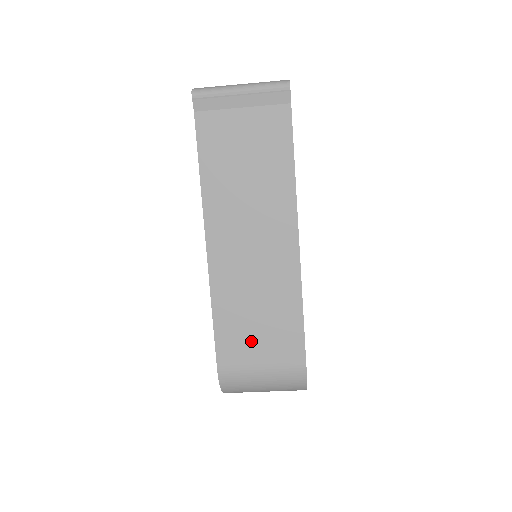
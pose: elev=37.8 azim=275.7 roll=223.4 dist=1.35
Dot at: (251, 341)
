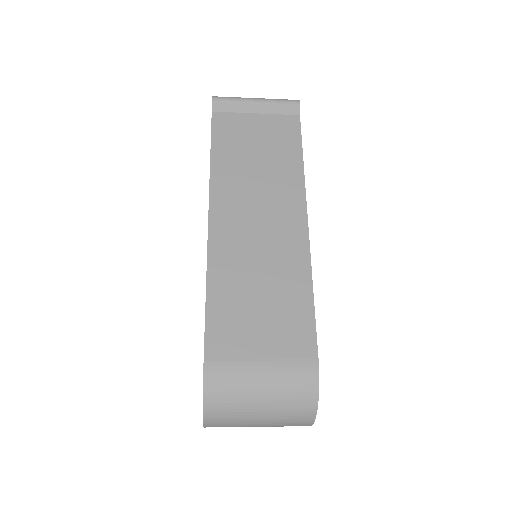
Dot at: (251, 327)
